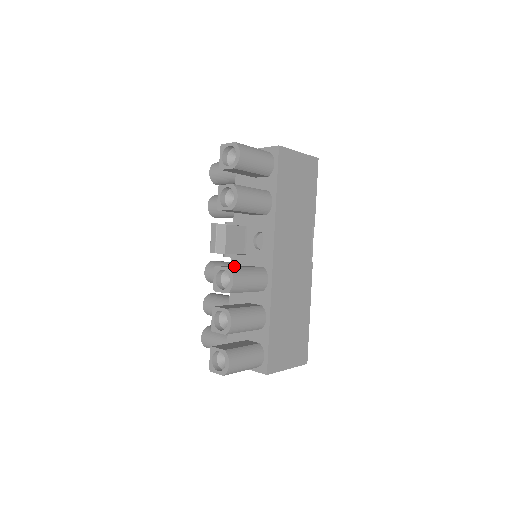
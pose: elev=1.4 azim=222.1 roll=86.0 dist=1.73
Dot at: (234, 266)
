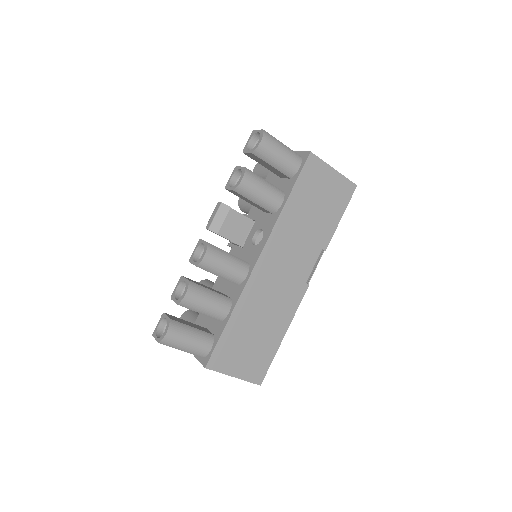
Dot at: occluded
